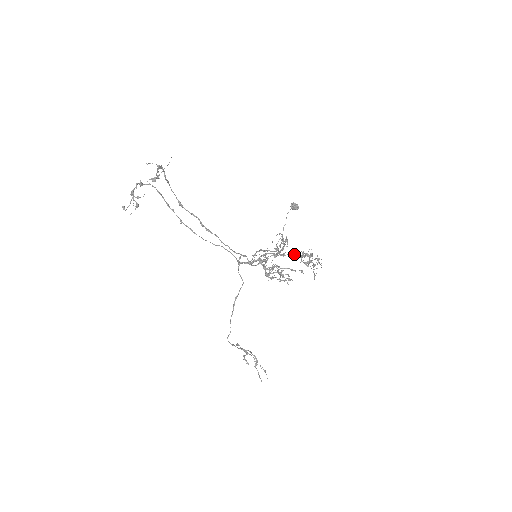
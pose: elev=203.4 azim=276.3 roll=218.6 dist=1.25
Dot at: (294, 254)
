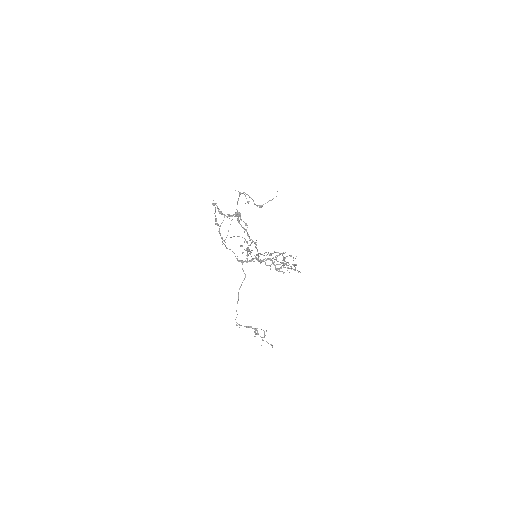
Dot at: occluded
